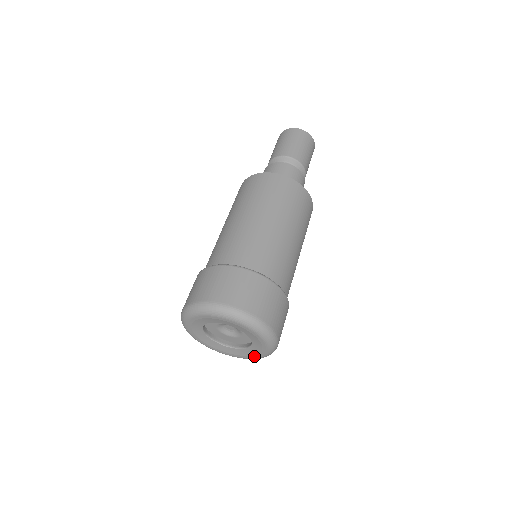
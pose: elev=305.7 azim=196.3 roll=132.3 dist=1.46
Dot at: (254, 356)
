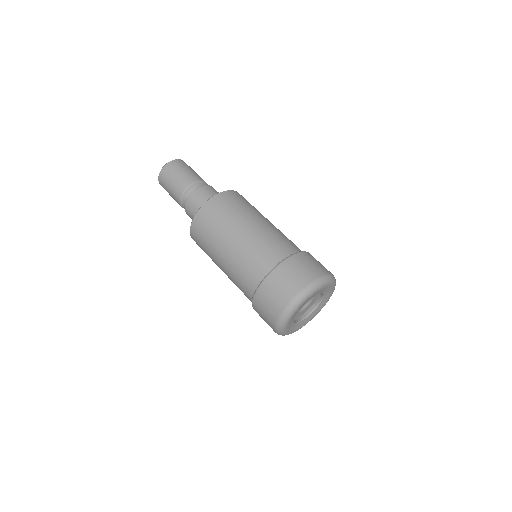
Dot at: (316, 314)
